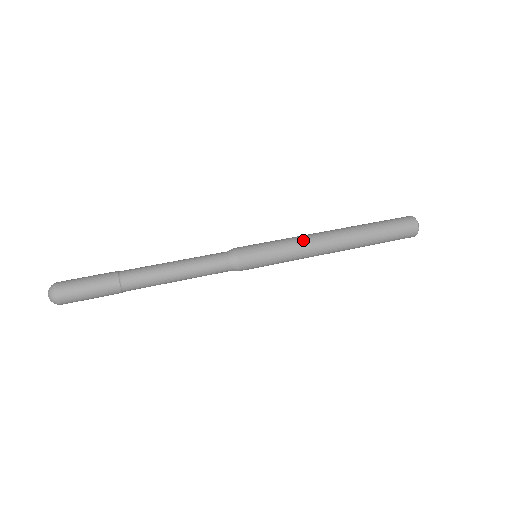
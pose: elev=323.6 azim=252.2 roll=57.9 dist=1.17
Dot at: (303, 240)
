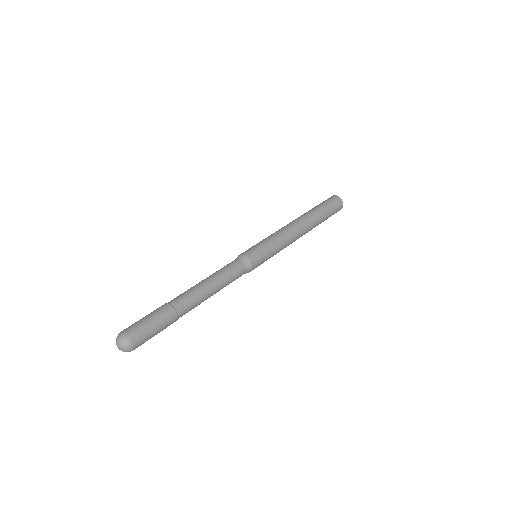
Dot at: (285, 234)
